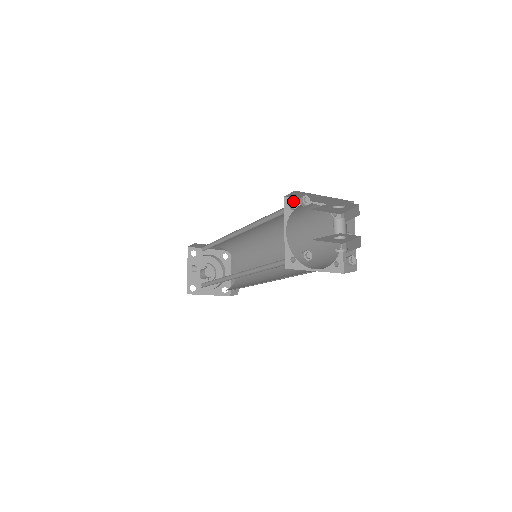
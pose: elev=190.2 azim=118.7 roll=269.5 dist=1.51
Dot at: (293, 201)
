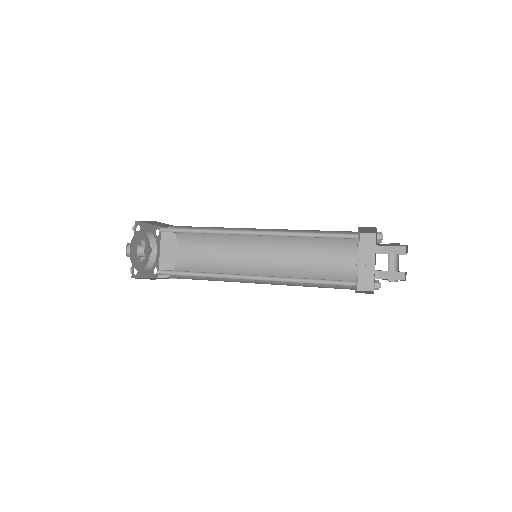
Dot at: (358, 231)
